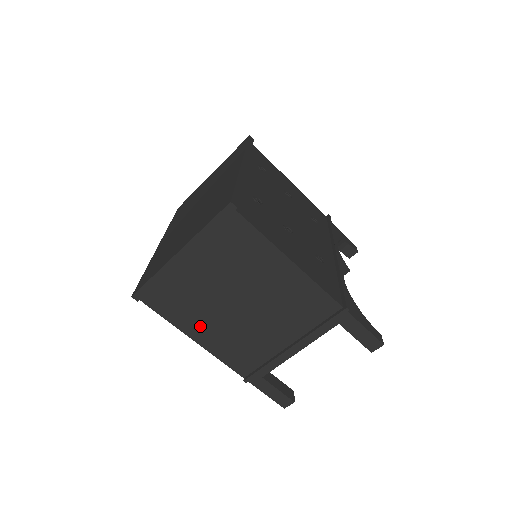
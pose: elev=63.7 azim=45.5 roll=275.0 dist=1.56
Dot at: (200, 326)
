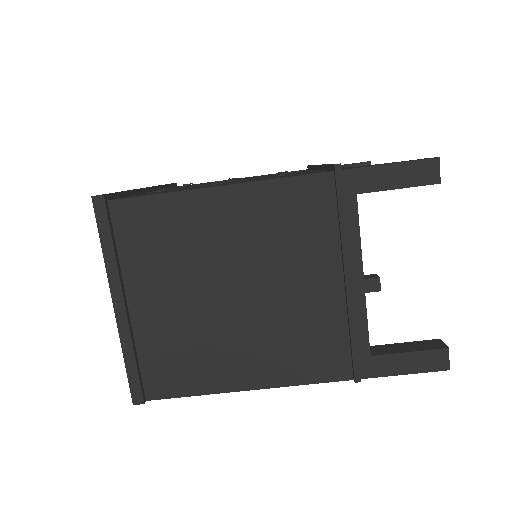
Dot at: (232, 365)
